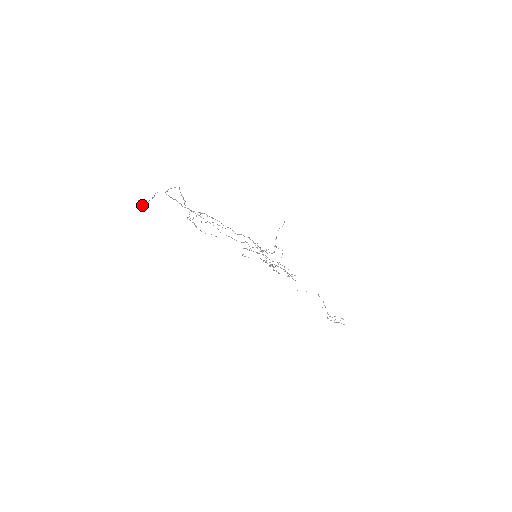
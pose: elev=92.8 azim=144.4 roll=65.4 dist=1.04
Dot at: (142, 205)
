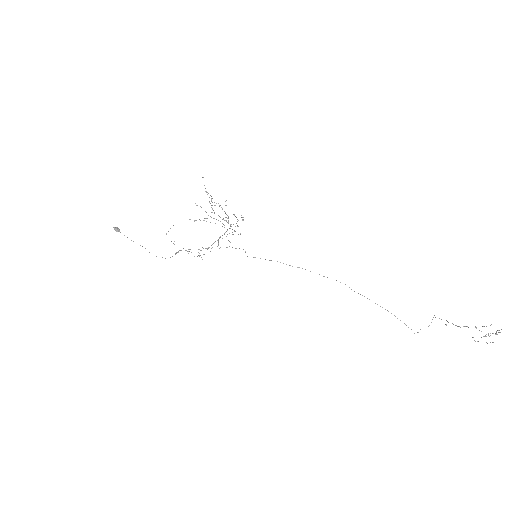
Dot at: (117, 229)
